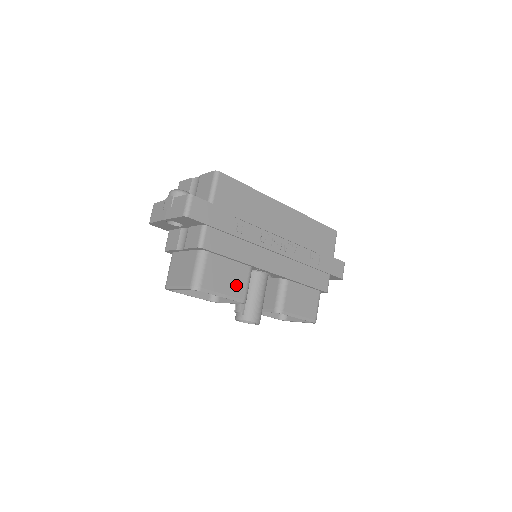
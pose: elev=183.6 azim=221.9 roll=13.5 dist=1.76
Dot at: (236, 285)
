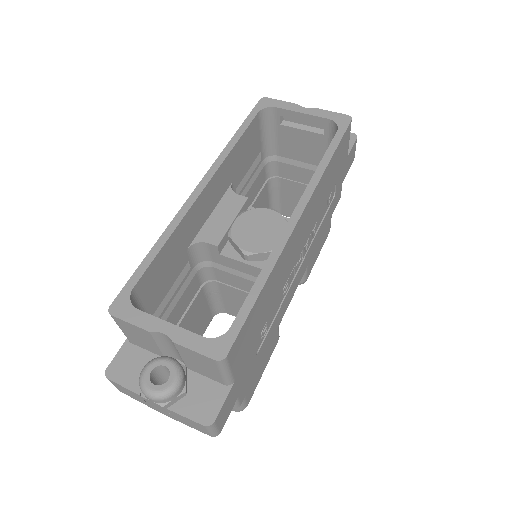
Dot at: (270, 348)
